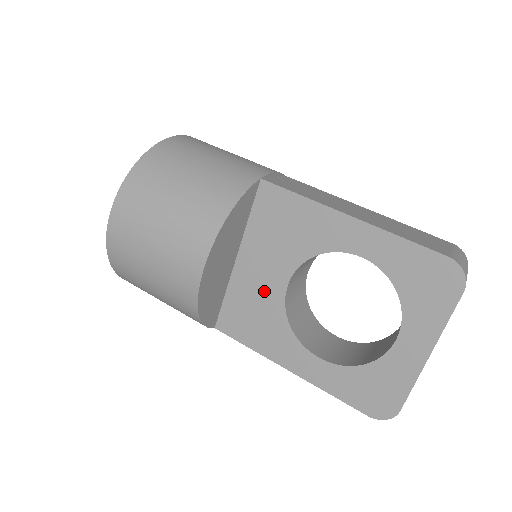
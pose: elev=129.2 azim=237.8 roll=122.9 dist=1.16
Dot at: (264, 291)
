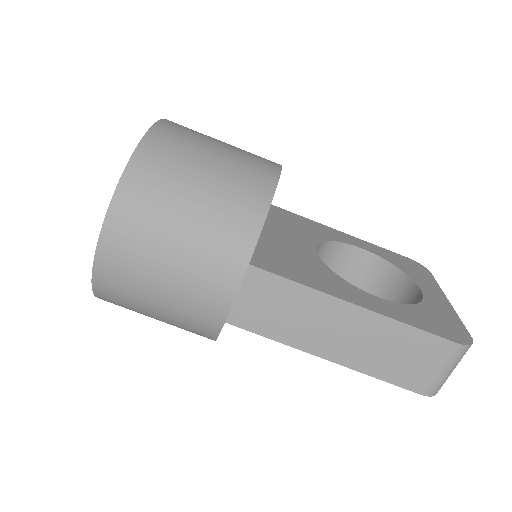
Dot at: occluded
